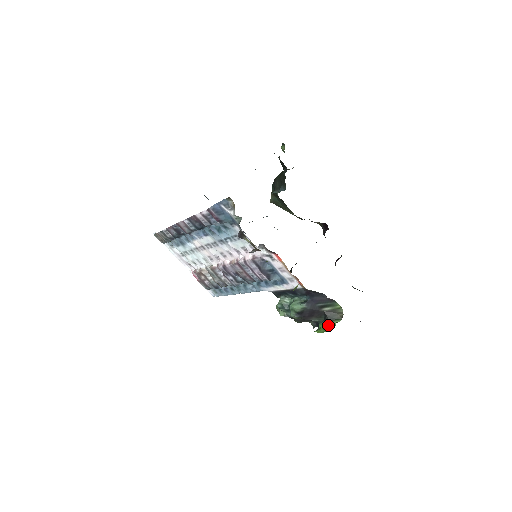
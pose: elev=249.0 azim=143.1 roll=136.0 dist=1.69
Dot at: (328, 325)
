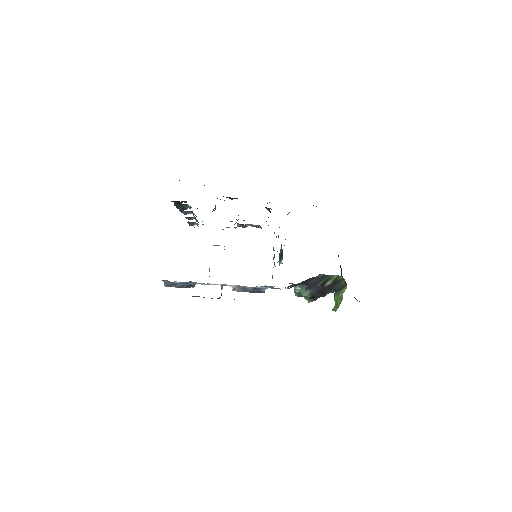
Dot at: (338, 298)
